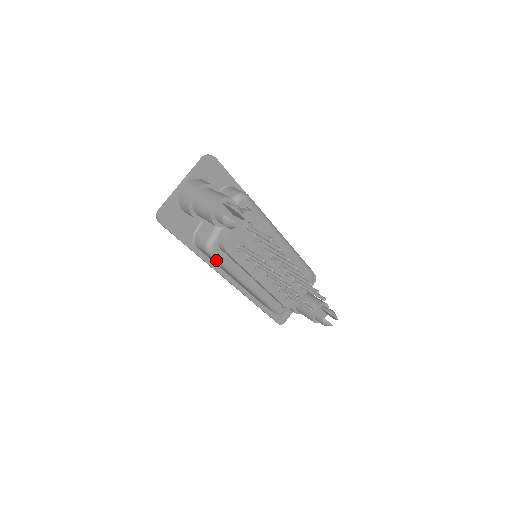
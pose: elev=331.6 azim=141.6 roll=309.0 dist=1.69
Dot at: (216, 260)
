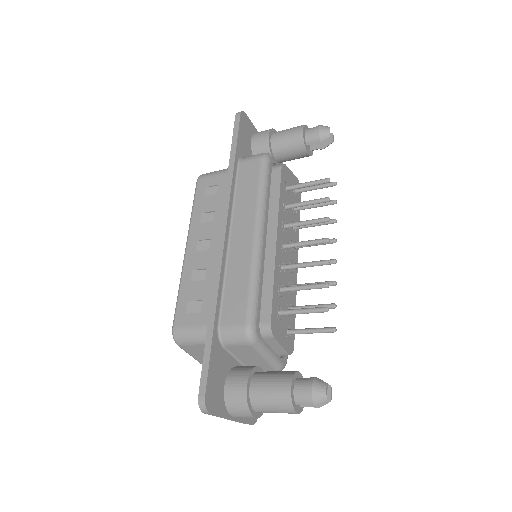
Dot at: (262, 170)
